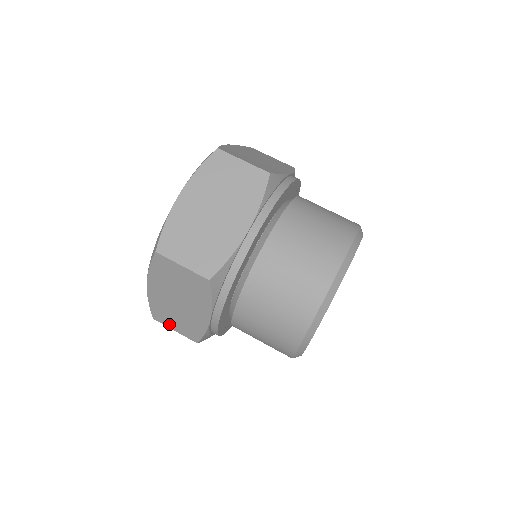
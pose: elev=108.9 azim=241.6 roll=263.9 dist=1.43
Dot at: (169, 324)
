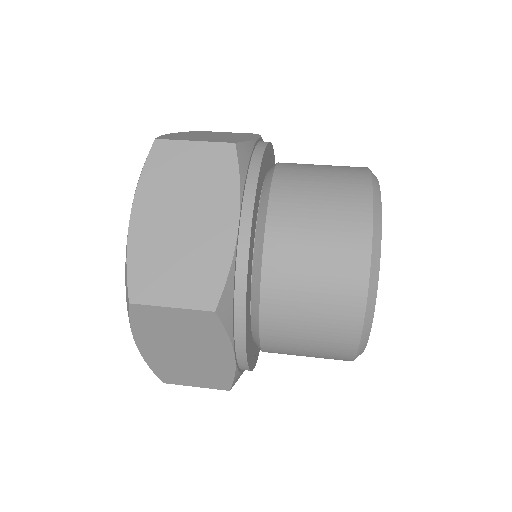
Dot at: (161, 295)
